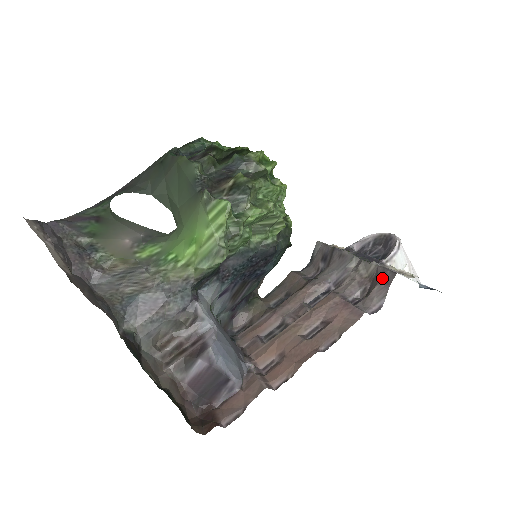
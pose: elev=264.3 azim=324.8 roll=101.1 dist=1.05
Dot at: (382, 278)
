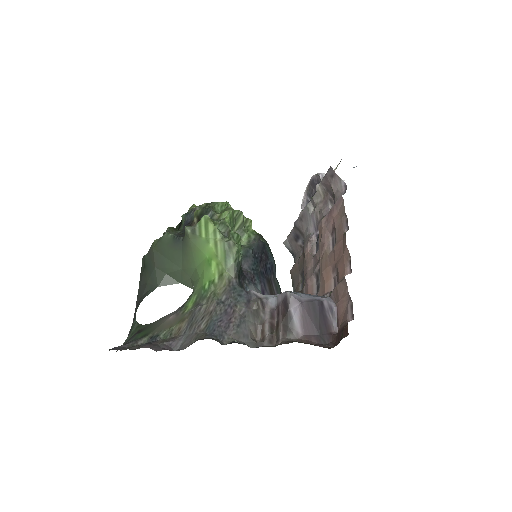
Dot at: (329, 179)
